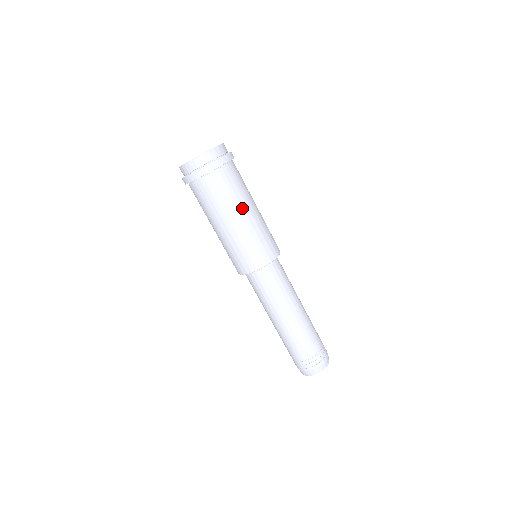
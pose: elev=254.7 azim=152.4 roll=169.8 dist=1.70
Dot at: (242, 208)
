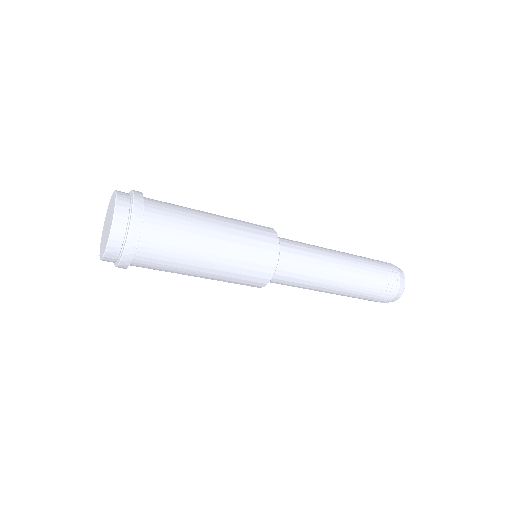
Dot at: (200, 253)
